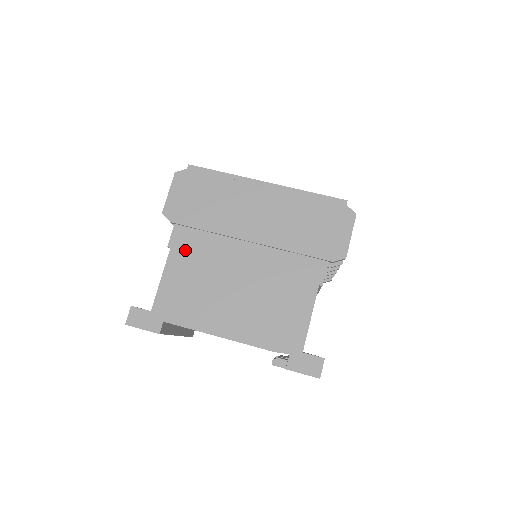
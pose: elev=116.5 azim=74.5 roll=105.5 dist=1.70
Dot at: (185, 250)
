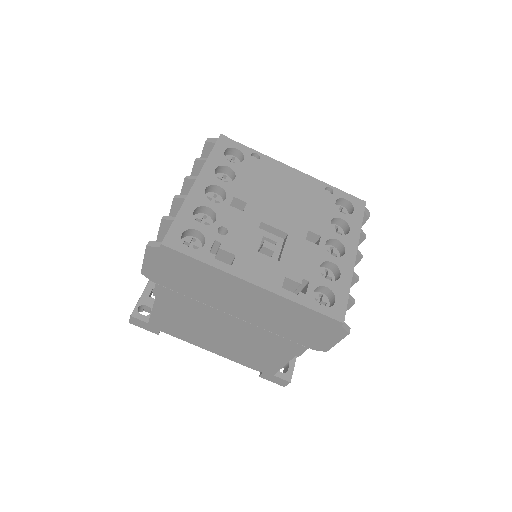
Dot at: (170, 302)
